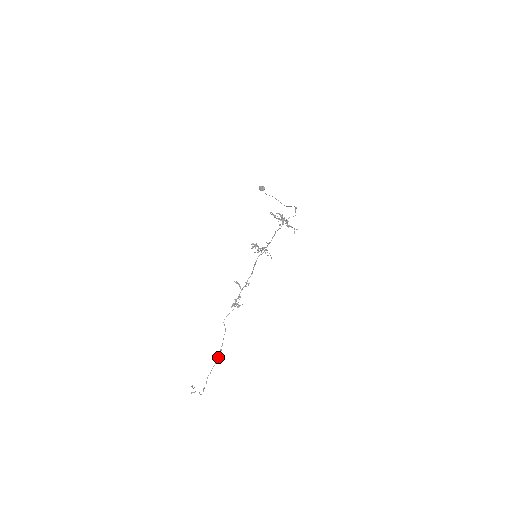
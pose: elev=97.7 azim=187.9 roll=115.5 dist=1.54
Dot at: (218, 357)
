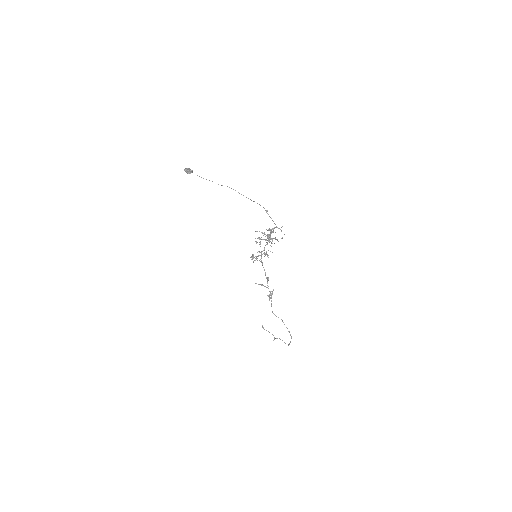
Dot at: (291, 336)
